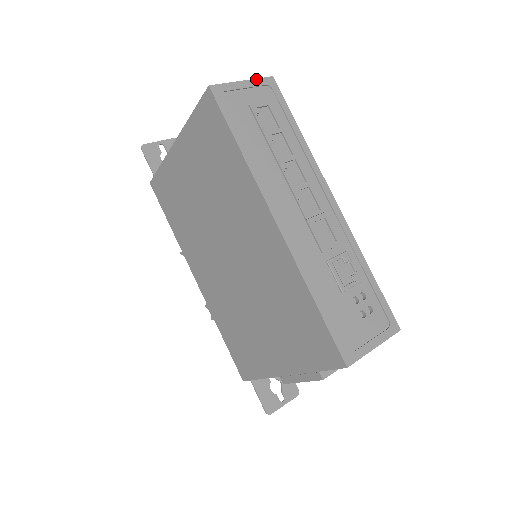
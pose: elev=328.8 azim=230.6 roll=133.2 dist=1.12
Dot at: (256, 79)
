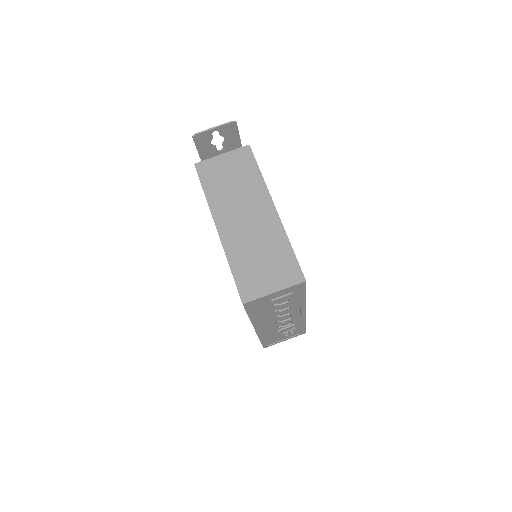
Dot at: (288, 288)
